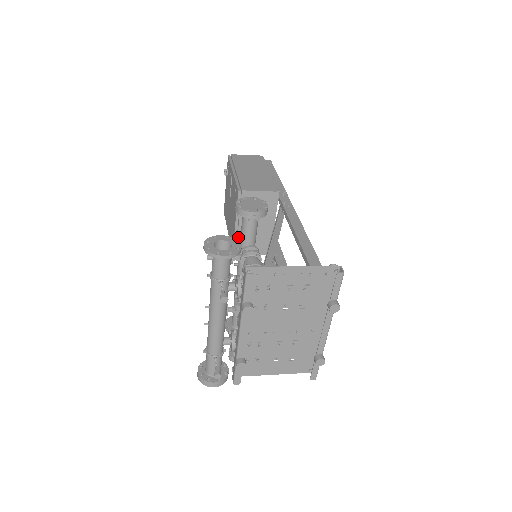
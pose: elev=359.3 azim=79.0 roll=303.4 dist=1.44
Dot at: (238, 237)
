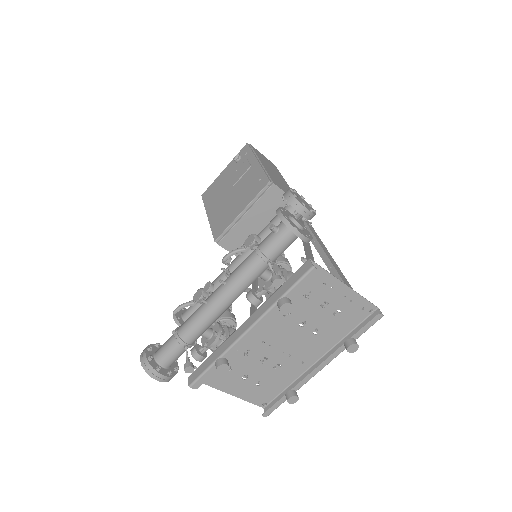
Dot at: (233, 227)
